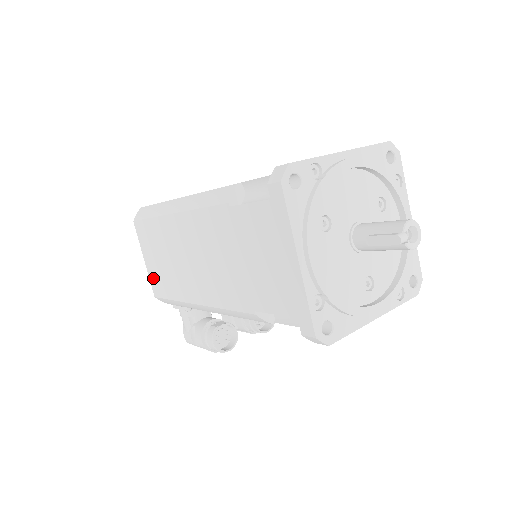
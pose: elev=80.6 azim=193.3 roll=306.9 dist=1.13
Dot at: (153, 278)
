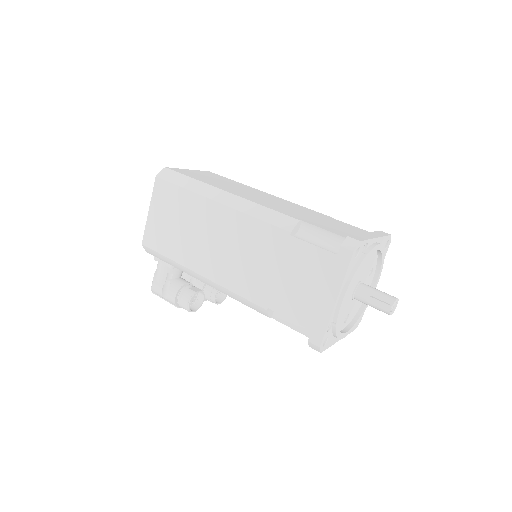
Dot at: (151, 230)
